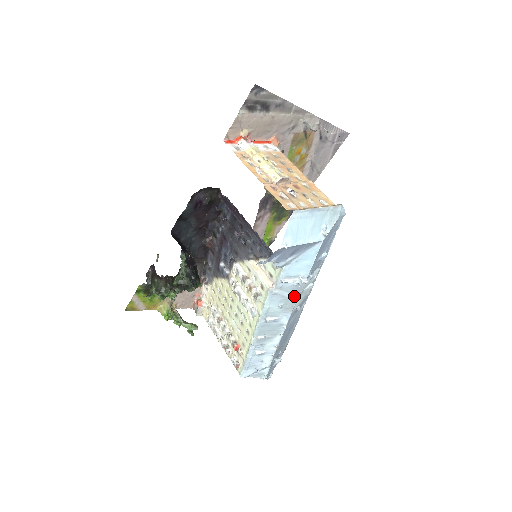
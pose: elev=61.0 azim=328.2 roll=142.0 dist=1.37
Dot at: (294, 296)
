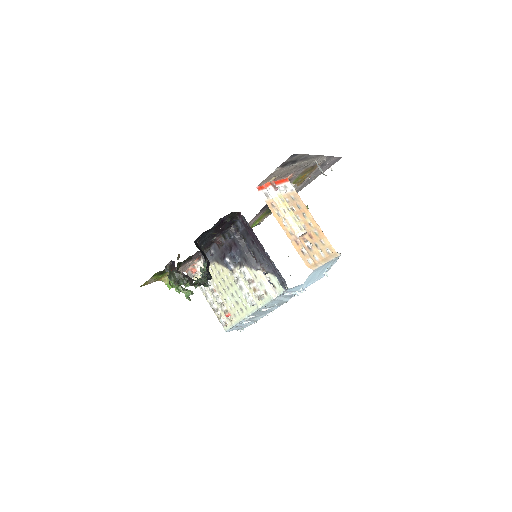
Dot at: (287, 299)
